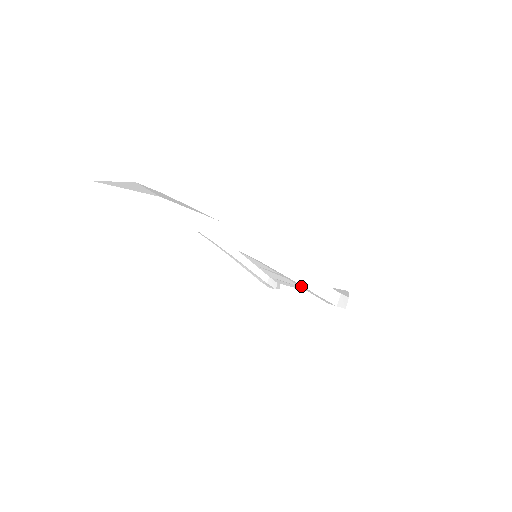
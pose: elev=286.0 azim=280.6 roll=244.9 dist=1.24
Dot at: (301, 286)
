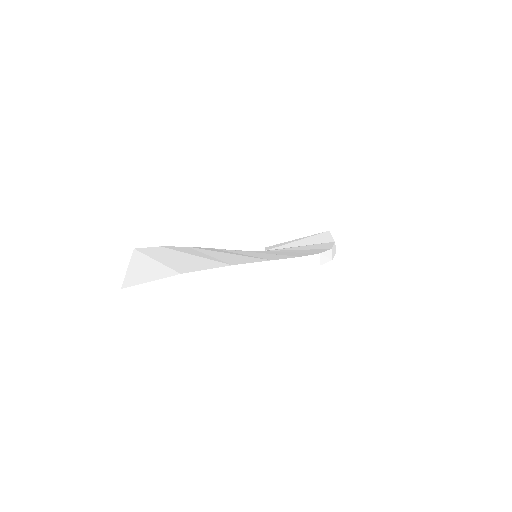
Dot at: occluded
